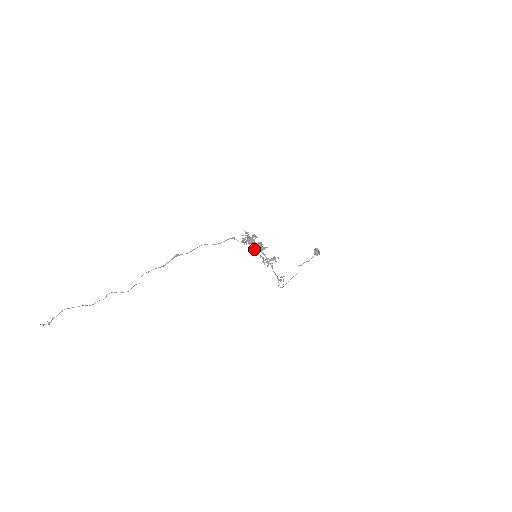
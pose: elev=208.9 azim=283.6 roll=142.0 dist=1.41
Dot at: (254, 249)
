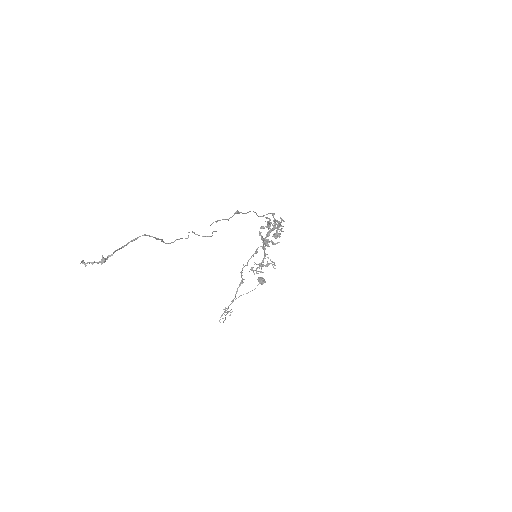
Dot at: (267, 242)
